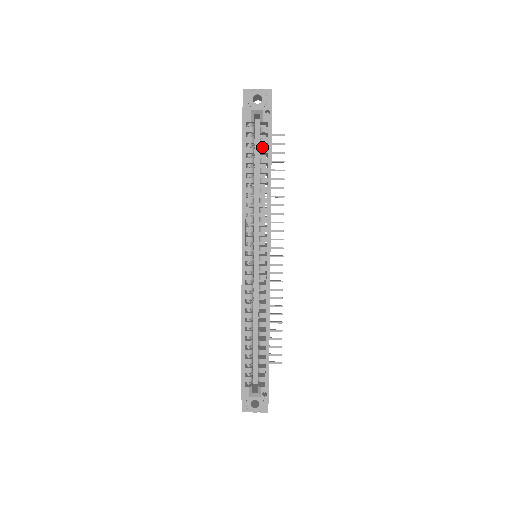
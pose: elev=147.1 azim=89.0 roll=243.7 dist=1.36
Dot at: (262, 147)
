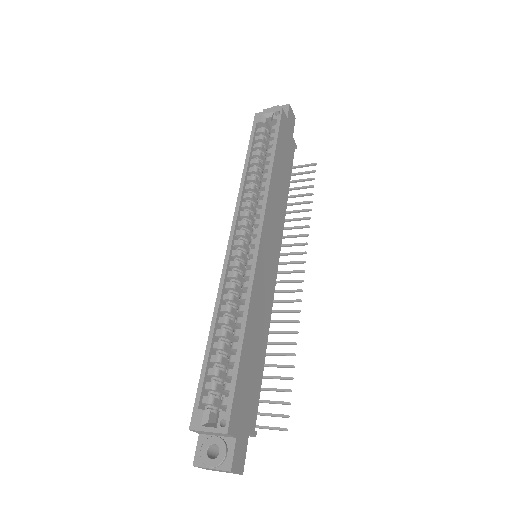
Dot at: occluded
